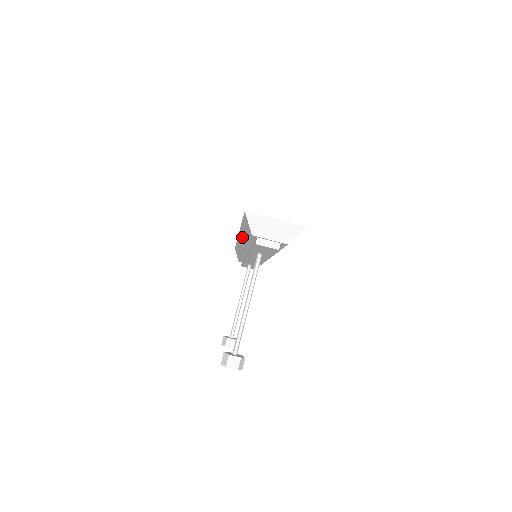
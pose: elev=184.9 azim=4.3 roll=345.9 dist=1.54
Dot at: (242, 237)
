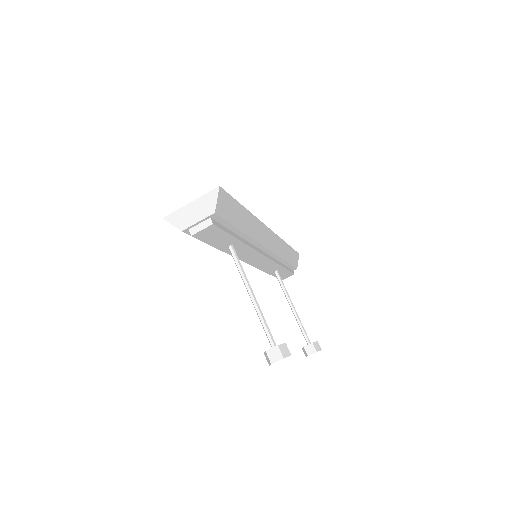
Dot at: occluded
